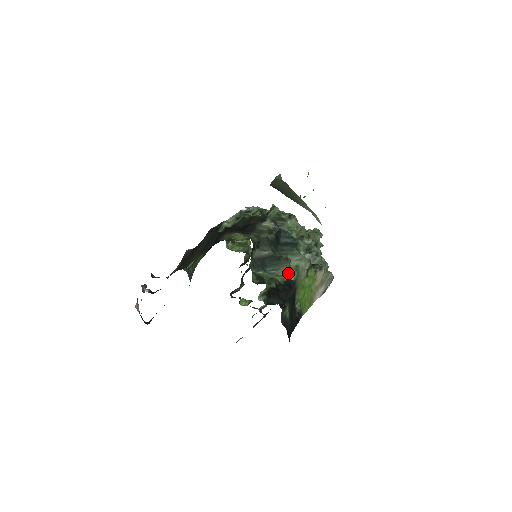
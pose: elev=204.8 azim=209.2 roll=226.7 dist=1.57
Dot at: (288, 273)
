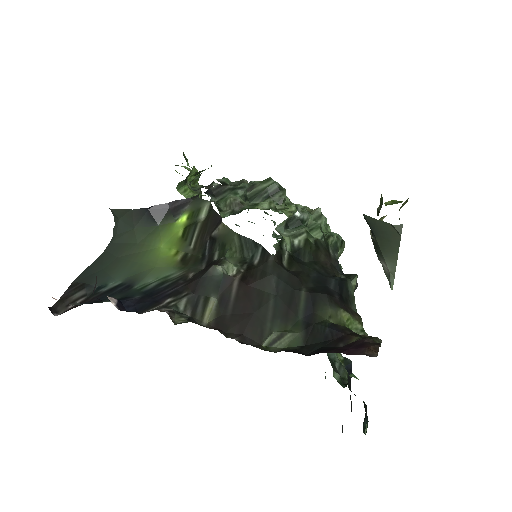
Dot at: occluded
